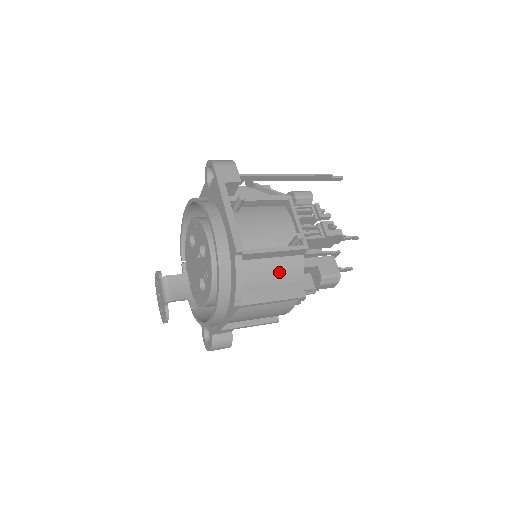
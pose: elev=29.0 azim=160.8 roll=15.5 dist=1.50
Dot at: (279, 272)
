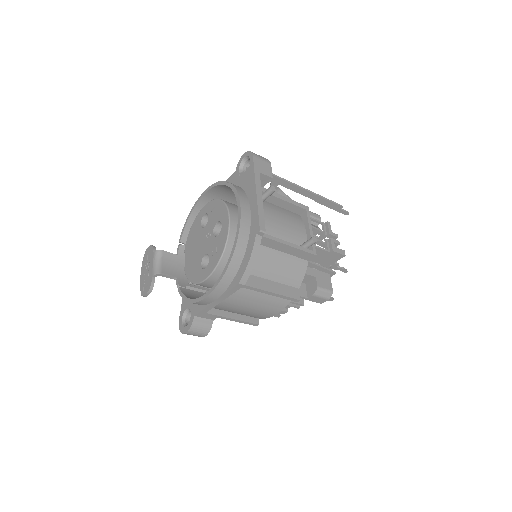
Dot at: (284, 268)
